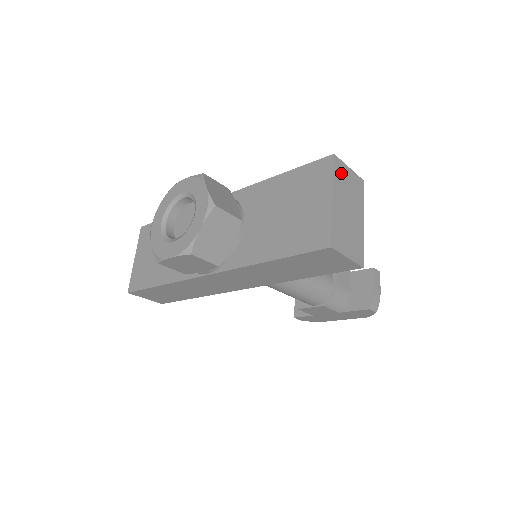
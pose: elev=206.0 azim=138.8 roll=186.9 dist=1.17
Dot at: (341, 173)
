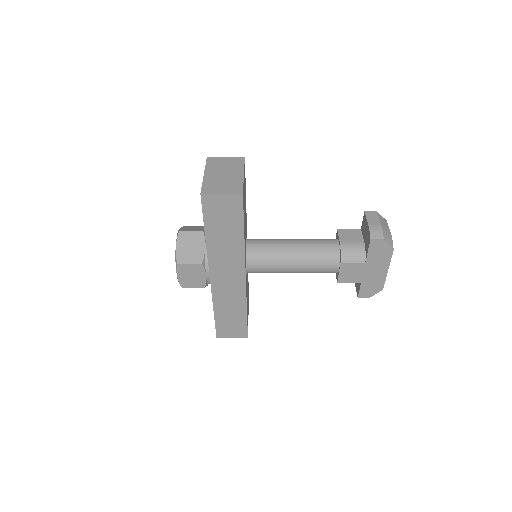
Dot at: (215, 162)
